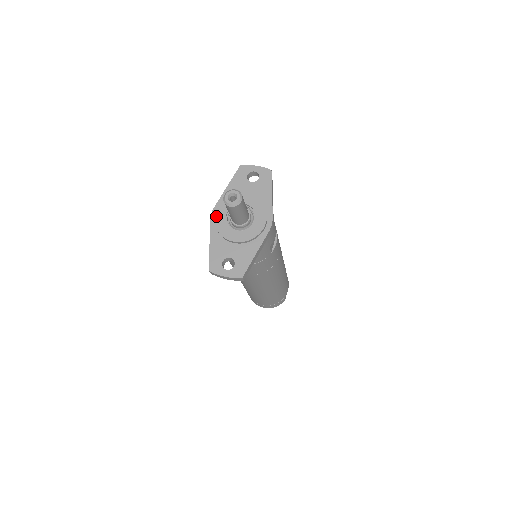
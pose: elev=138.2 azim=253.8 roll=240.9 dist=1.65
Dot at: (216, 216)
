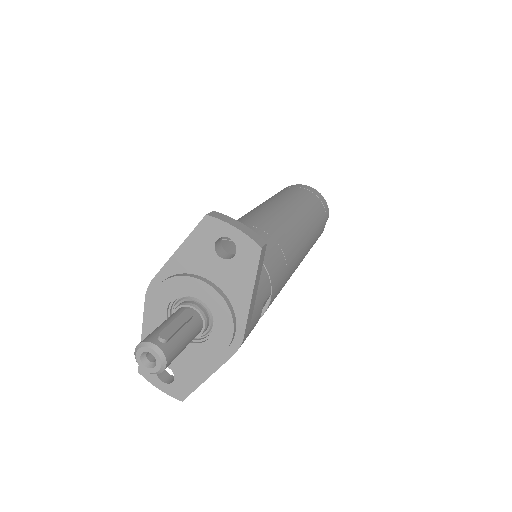
Dot at: (152, 301)
